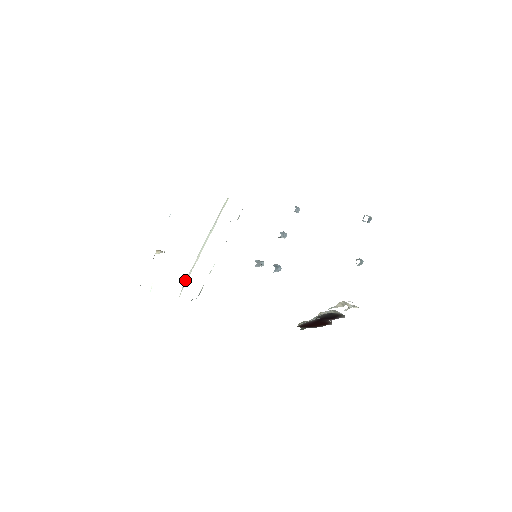
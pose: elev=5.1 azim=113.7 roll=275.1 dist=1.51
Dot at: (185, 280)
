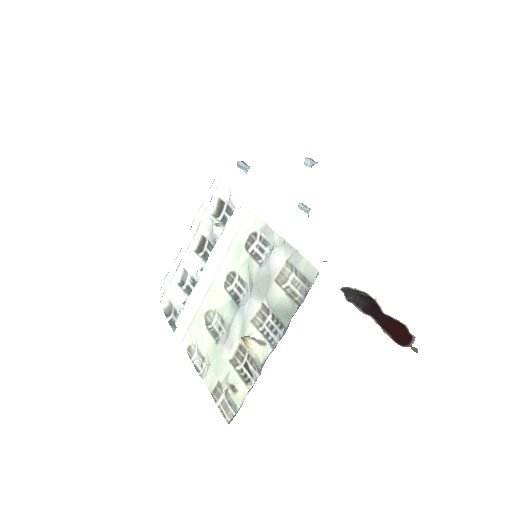
Dot at: (179, 317)
